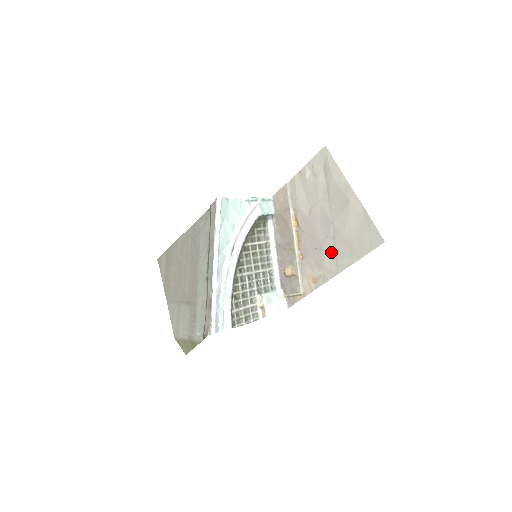
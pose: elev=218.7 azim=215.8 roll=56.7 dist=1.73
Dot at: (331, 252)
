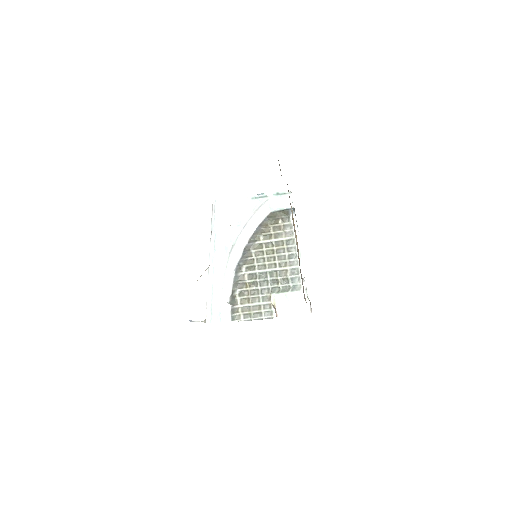
Dot at: (201, 275)
